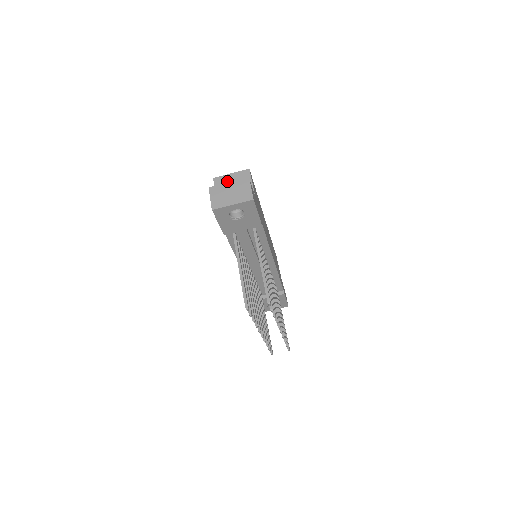
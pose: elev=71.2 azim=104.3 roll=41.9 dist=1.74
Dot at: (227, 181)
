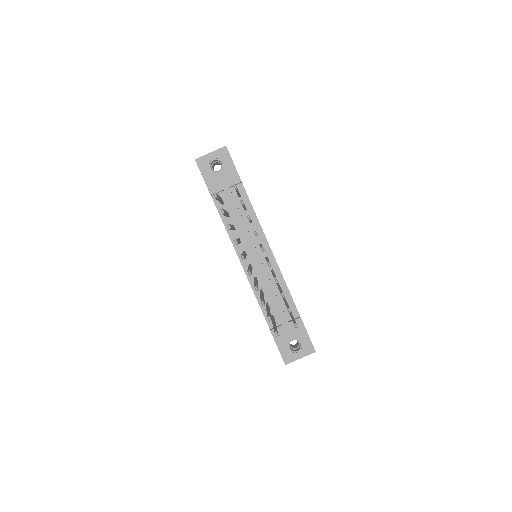
Dot at: occluded
